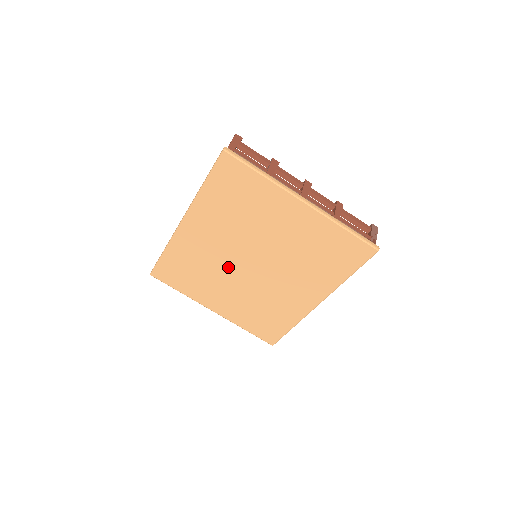
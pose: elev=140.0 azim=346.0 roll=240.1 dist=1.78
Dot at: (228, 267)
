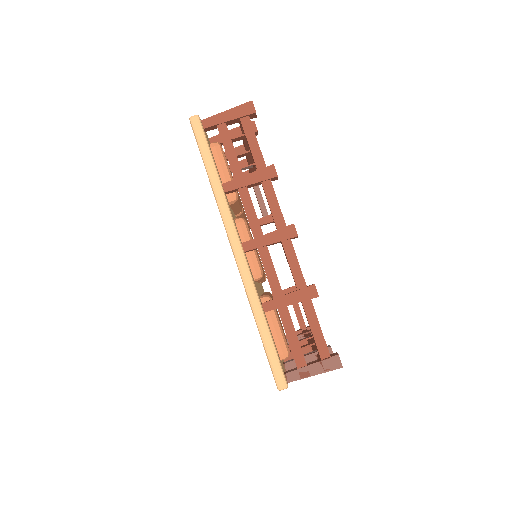
Dot at: occluded
